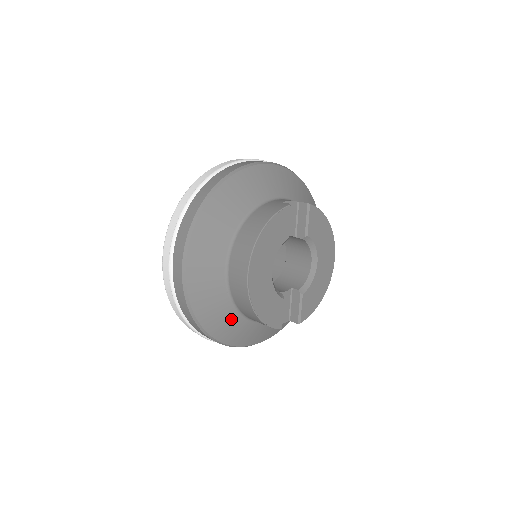
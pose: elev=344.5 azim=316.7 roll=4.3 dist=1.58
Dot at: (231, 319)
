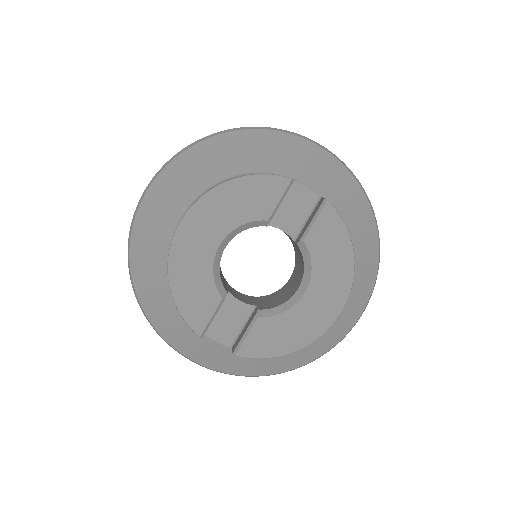
Dot at: (164, 289)
